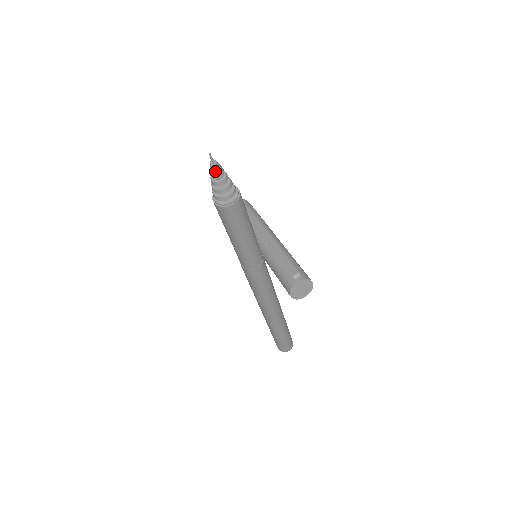
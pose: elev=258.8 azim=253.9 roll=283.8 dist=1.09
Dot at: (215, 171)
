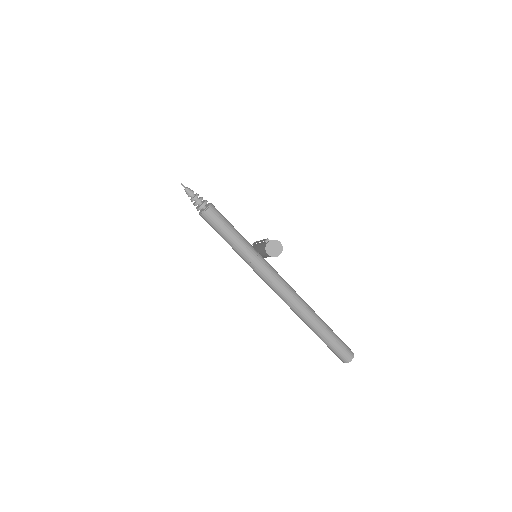
Dot at: (188, 192)
